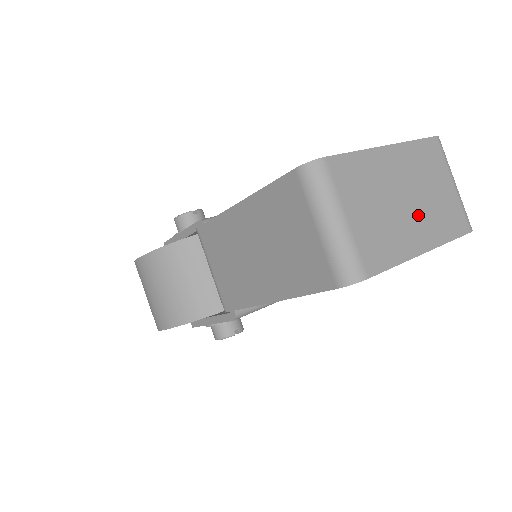
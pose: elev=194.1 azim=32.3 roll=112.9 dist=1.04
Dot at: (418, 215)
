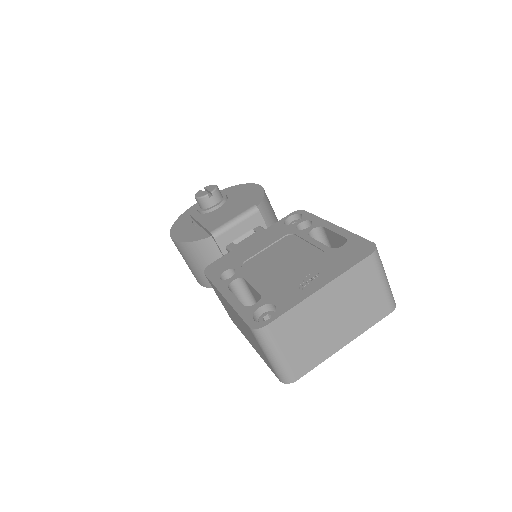
Dot at: (343, 324)
